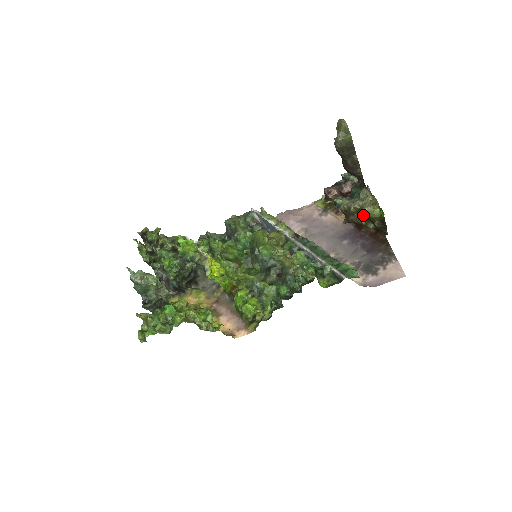
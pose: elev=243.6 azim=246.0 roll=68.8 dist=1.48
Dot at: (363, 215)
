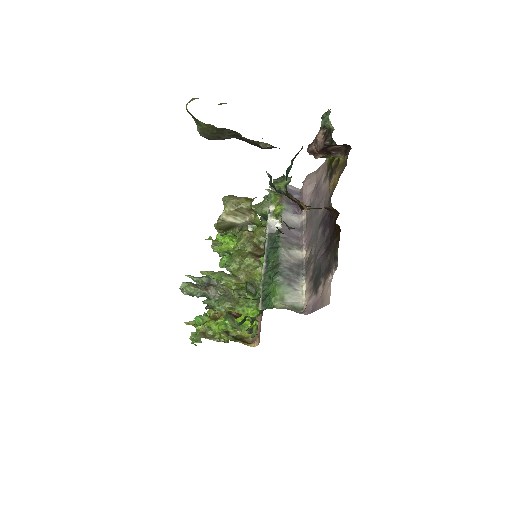
Dot at: occluded
